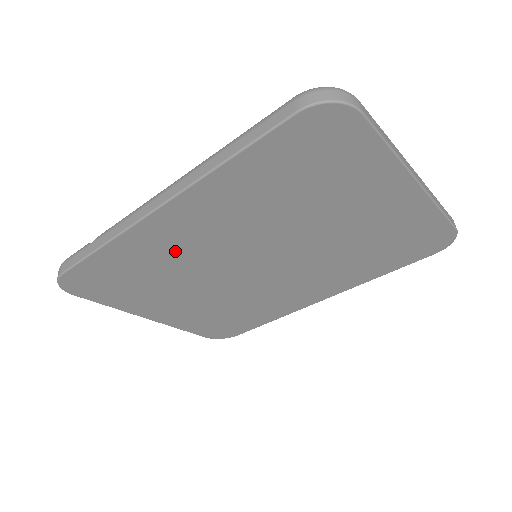
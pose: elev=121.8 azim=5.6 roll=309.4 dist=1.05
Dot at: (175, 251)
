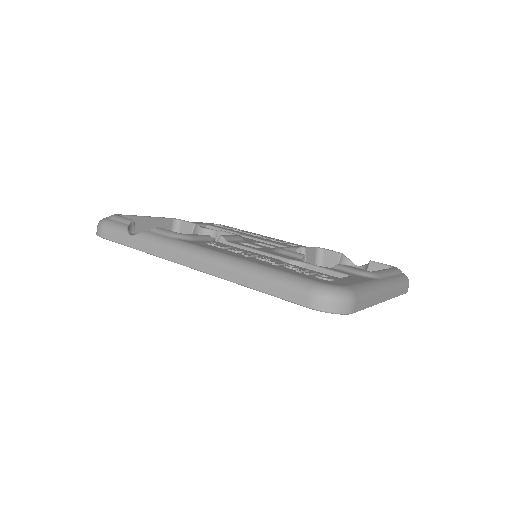
Dot at: occluded
